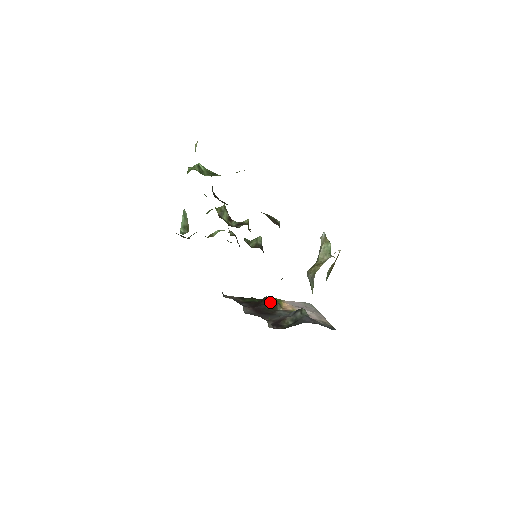
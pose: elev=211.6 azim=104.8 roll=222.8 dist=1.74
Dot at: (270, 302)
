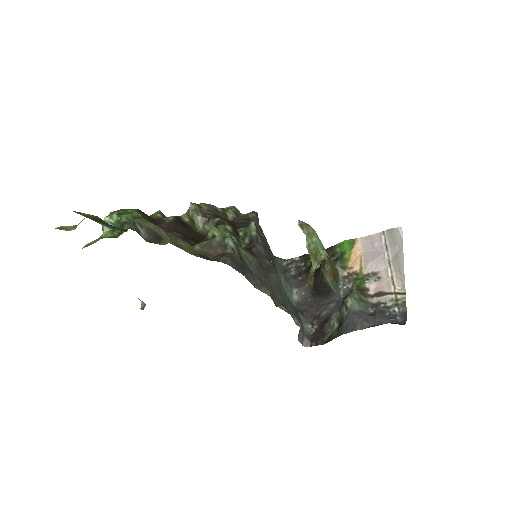
Dot at: (326, 271)
